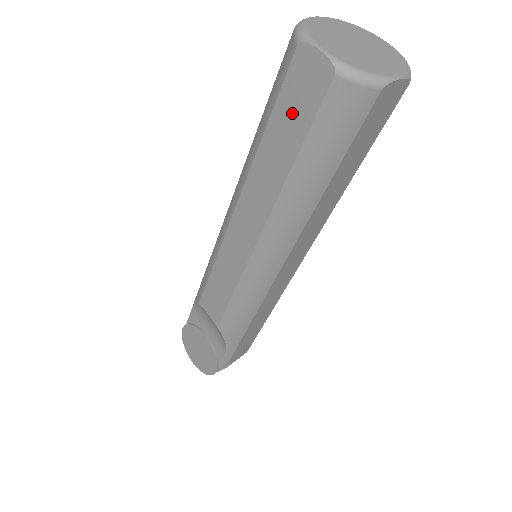
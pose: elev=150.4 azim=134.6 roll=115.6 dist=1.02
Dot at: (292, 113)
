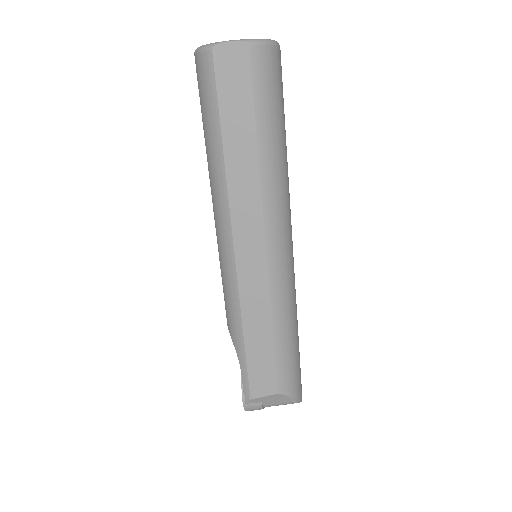
Dot at: occluded
